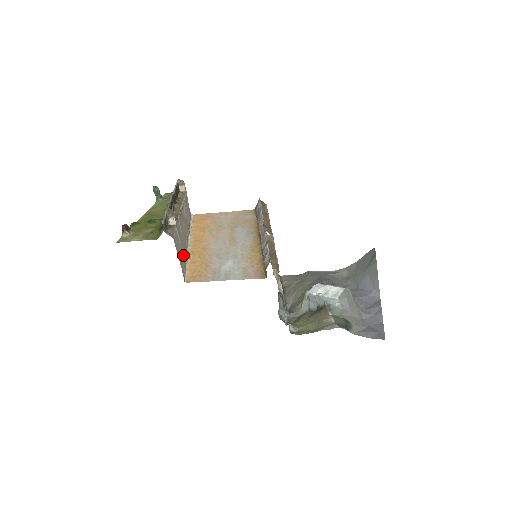
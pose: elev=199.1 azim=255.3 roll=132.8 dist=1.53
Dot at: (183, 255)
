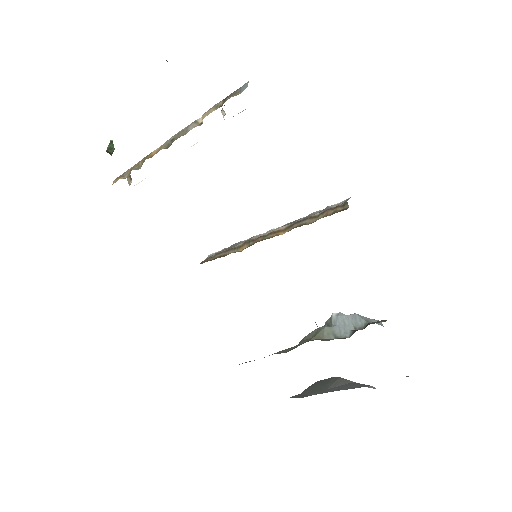
Dot at: occluded
